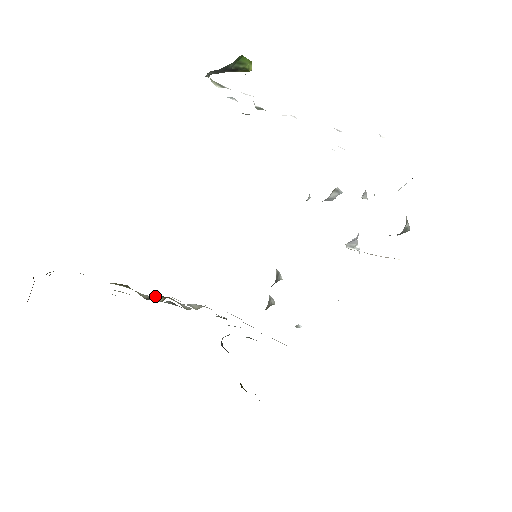
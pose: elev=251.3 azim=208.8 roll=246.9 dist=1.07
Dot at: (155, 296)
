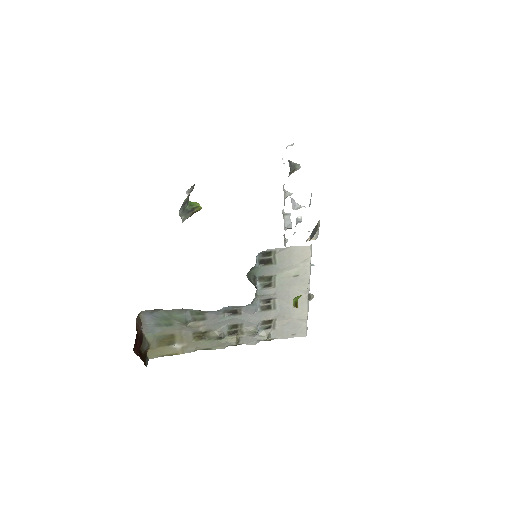
Dot at: (229, 339)
